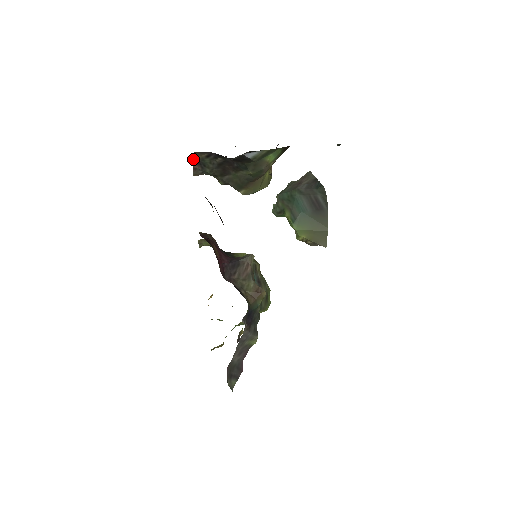
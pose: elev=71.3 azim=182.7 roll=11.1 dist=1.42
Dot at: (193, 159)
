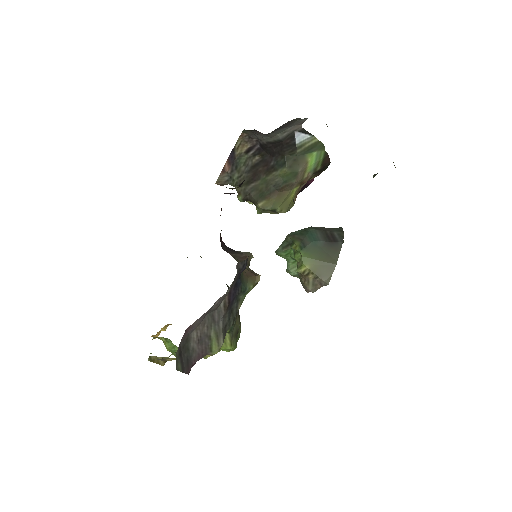
Dot at: (231, 152)
